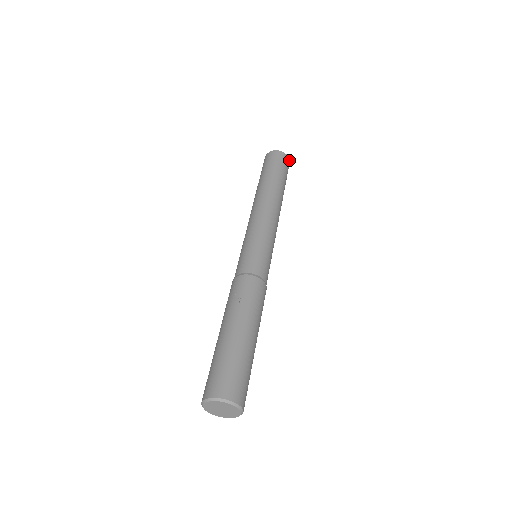
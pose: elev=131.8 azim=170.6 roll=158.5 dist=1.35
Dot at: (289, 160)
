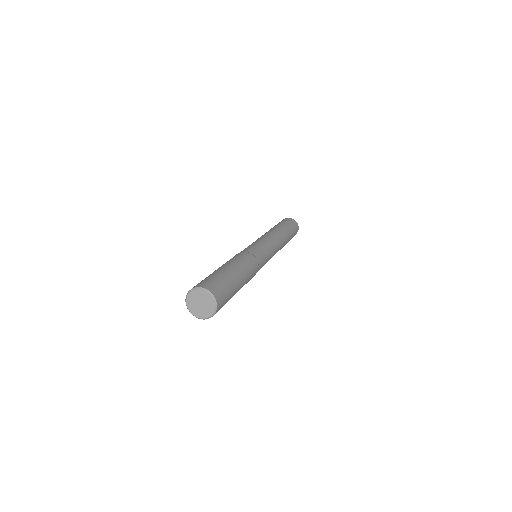
Dot at: (298, 226)
